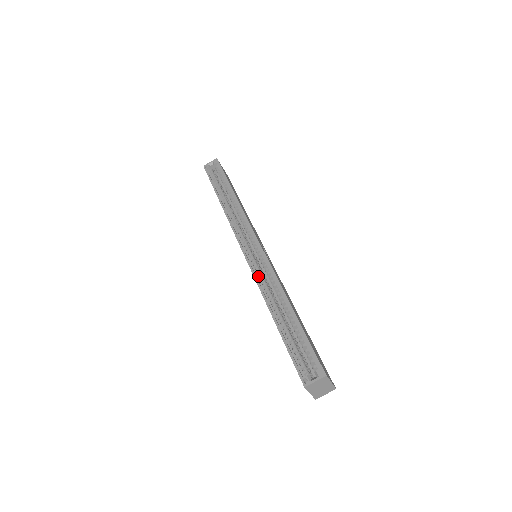
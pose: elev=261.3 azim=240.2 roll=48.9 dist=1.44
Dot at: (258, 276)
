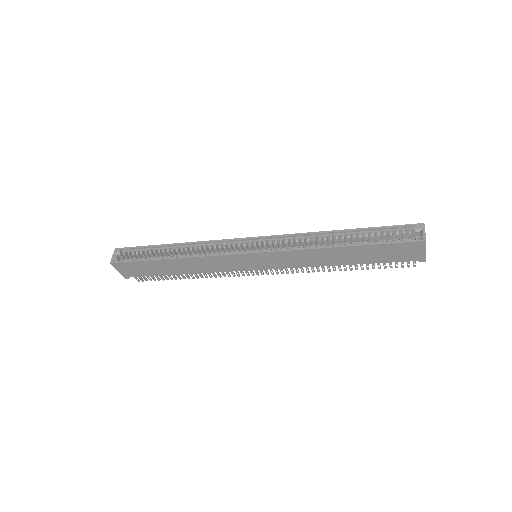
Dot at: (288, 249)
